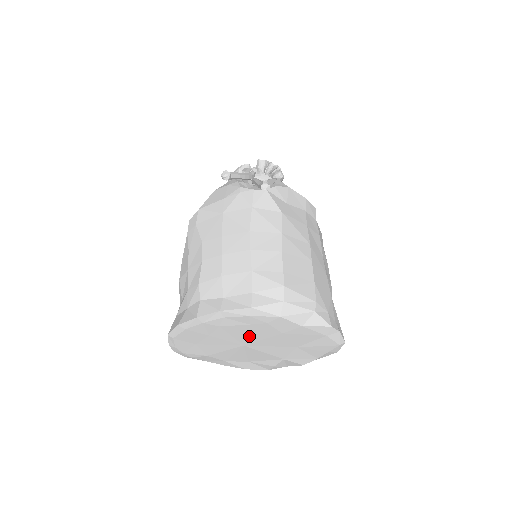
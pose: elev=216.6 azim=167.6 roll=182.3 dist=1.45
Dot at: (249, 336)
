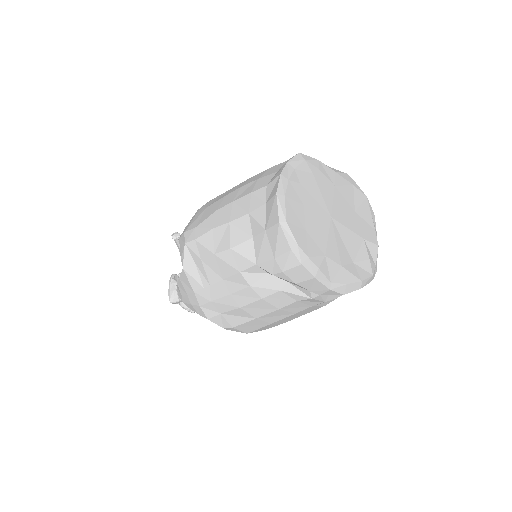
Dot at: (323, 197)
